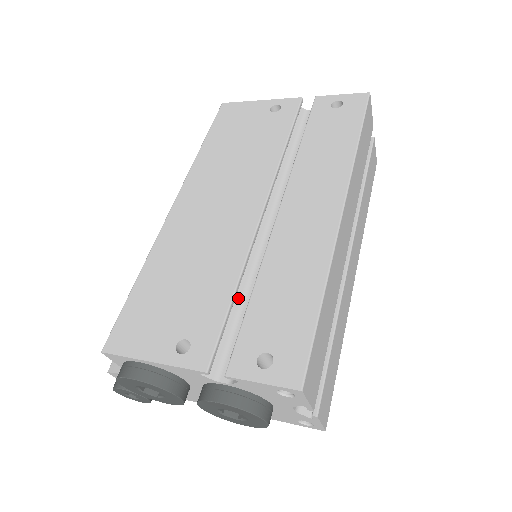
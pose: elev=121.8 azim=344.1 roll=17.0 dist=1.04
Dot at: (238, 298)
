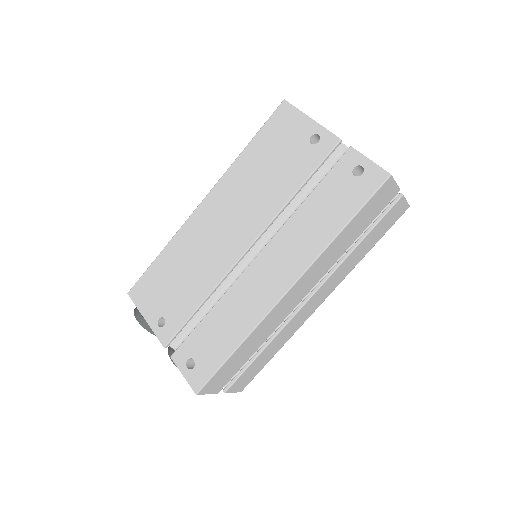
Dot at: (206, 305)
